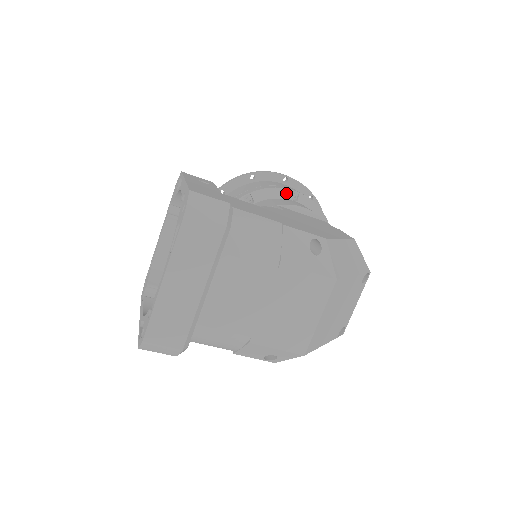
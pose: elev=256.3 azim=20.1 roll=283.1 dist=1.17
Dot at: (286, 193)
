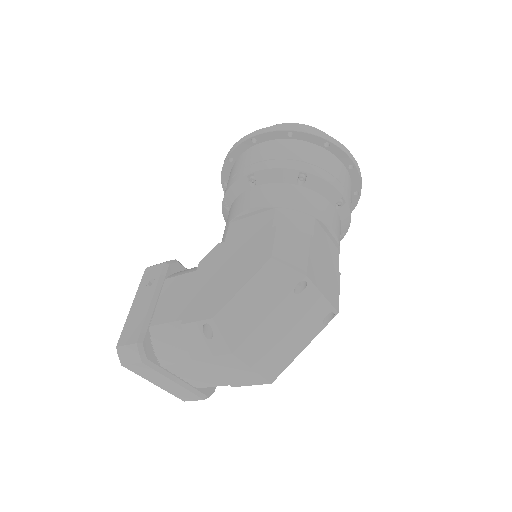
Dot at: (243, 183)
